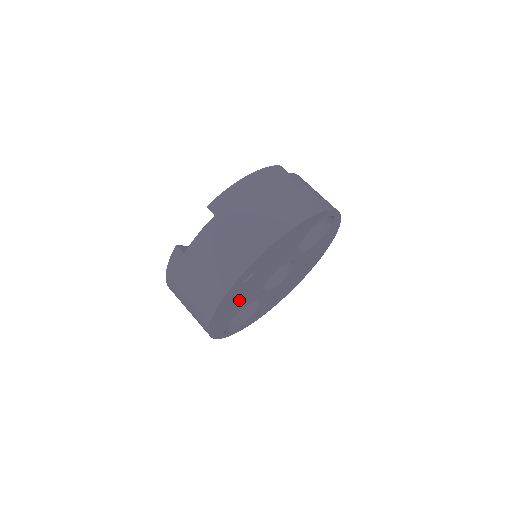
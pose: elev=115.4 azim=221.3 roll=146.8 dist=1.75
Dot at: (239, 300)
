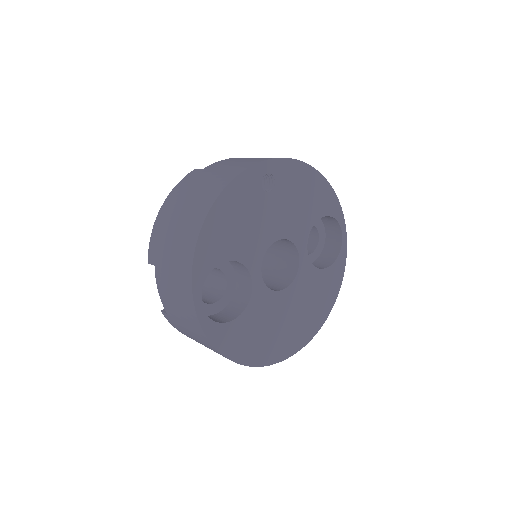
Dot at: (246, 222)
